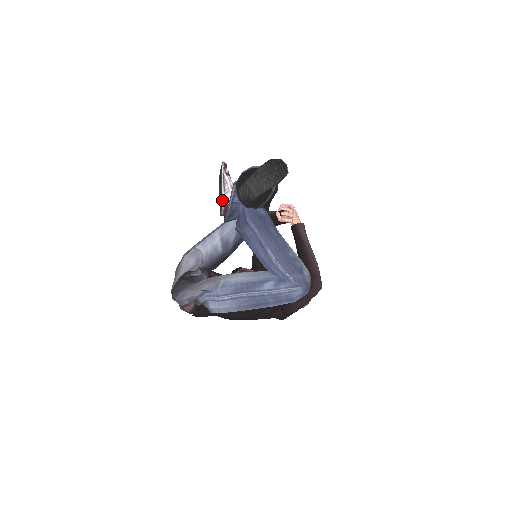
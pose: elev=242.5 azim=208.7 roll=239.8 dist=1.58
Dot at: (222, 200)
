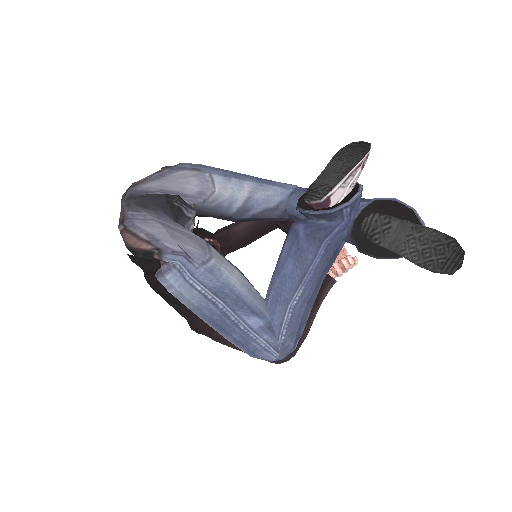
Dot at: (332, 190)
